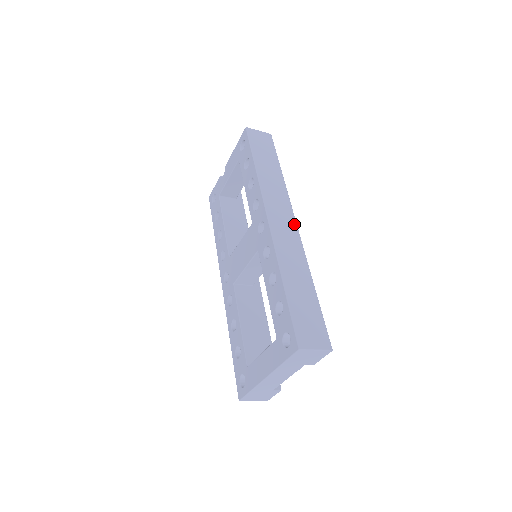
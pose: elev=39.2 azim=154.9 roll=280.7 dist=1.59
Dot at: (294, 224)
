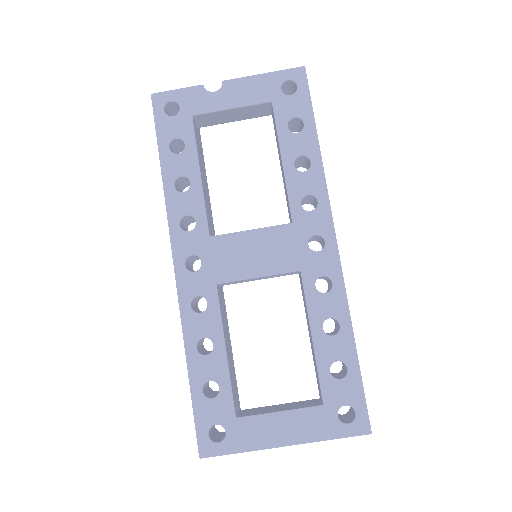
Dot at: occluded
